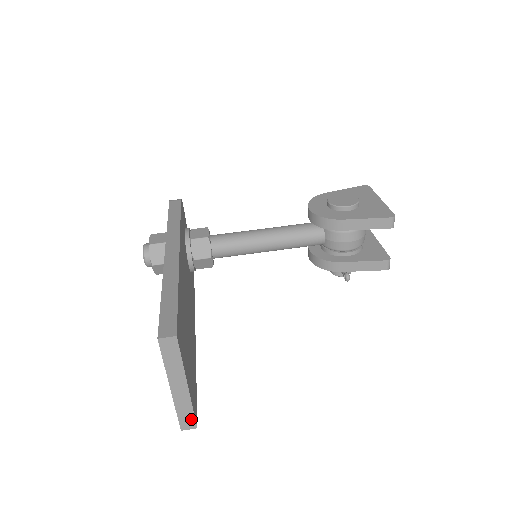
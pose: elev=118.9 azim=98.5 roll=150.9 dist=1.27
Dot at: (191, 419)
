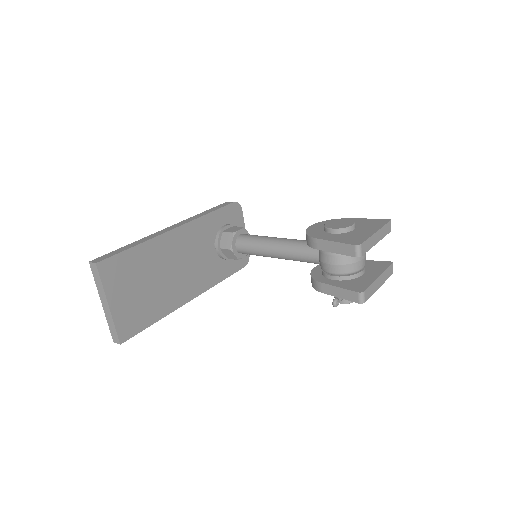
Dot at: (116, 335)
